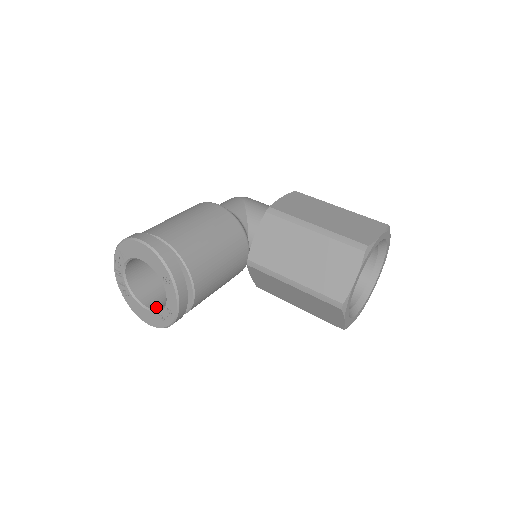
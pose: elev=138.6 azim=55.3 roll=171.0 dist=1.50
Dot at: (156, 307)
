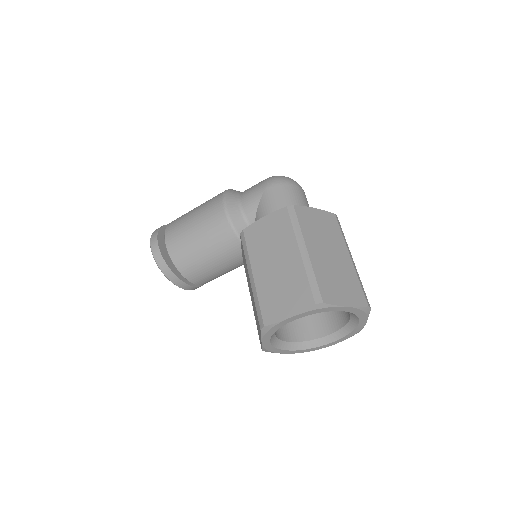
Dot at: occluded
